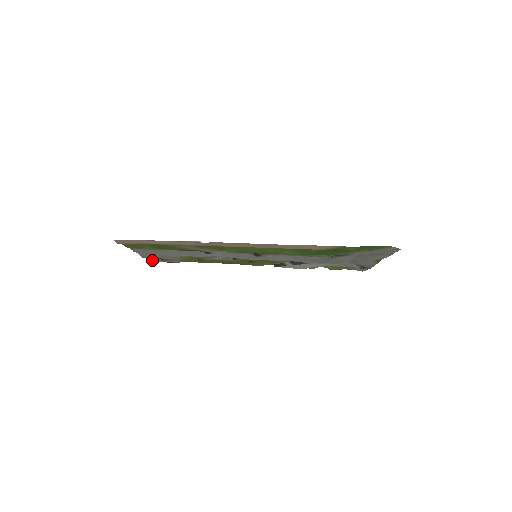
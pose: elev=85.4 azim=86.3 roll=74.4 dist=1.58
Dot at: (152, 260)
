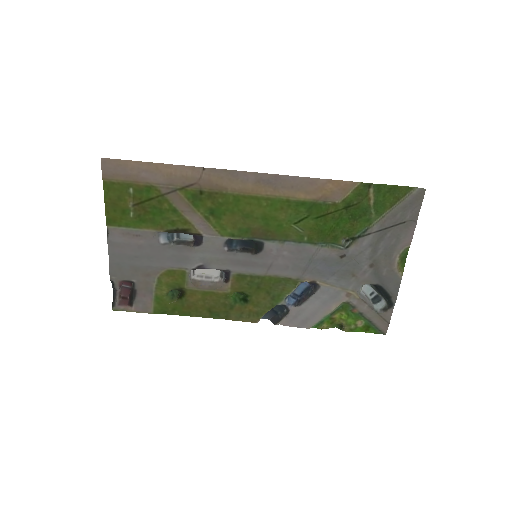
Dot at: (117, 304)
